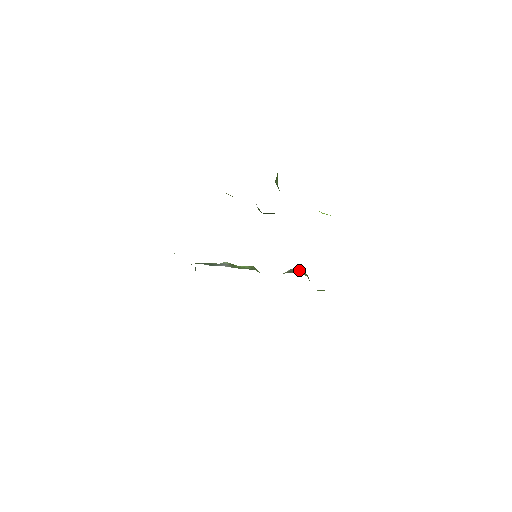
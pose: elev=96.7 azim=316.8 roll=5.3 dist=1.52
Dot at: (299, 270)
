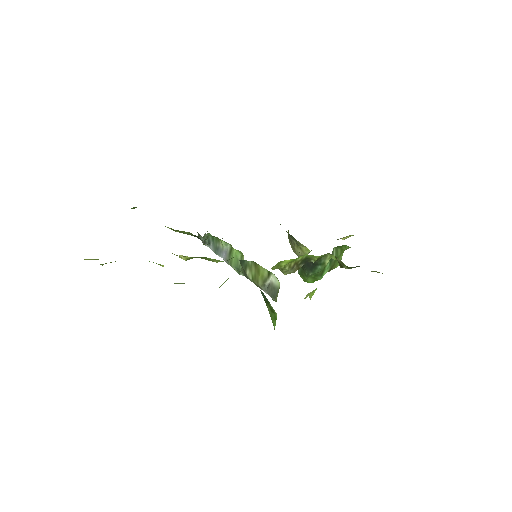
Dot at: (276, 285)
